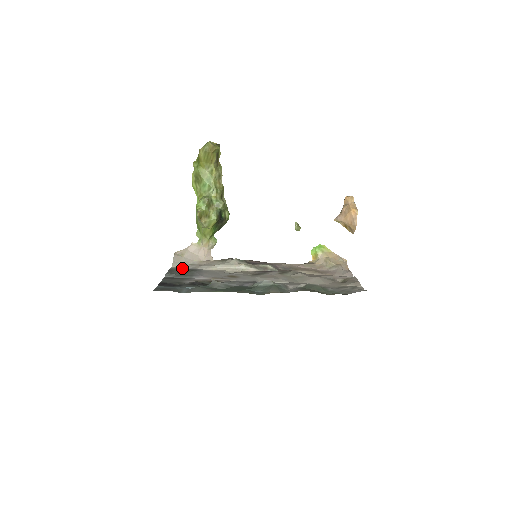
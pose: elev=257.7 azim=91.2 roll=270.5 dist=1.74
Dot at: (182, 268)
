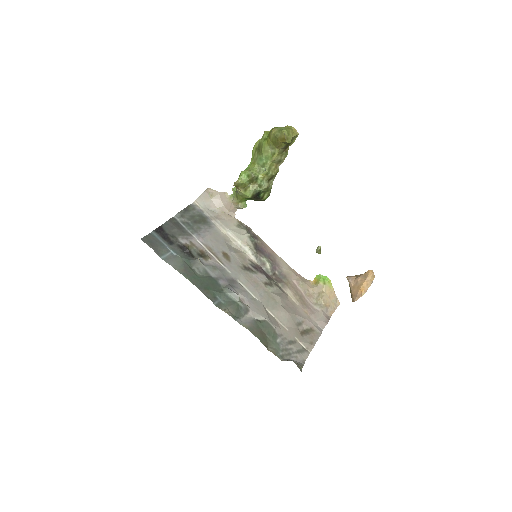
Dot at: (200, 211)
